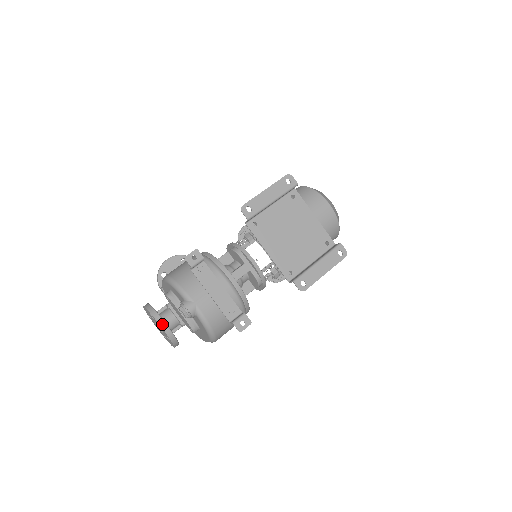
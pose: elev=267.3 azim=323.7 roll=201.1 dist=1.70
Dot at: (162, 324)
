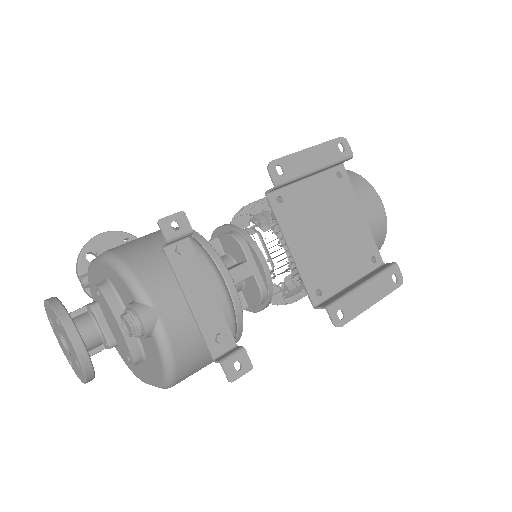
Dot at: (74, 338)
